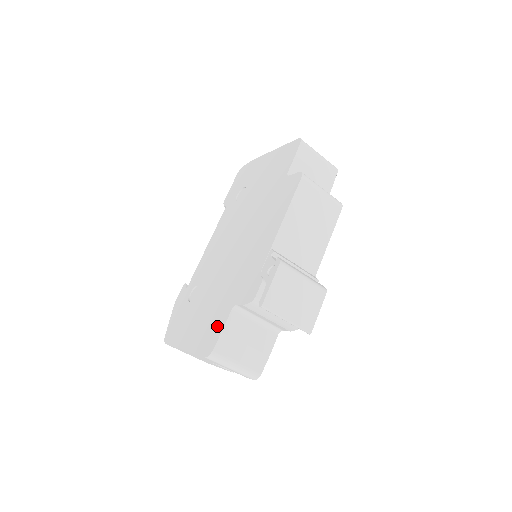
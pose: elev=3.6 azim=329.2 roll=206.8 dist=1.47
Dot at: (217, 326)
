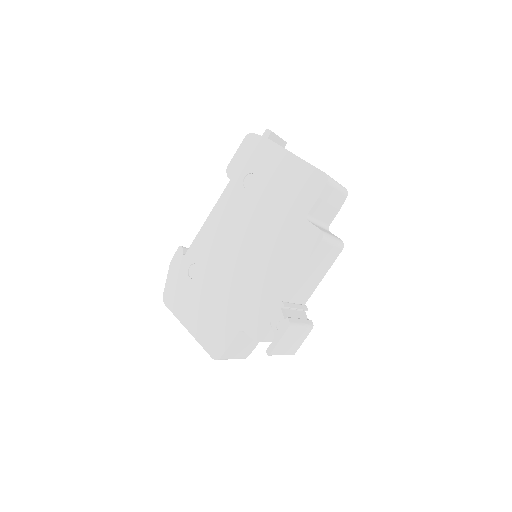
Dot at: (224, 337)
